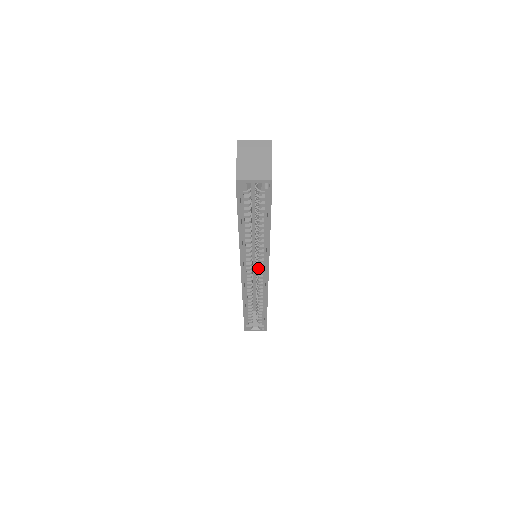
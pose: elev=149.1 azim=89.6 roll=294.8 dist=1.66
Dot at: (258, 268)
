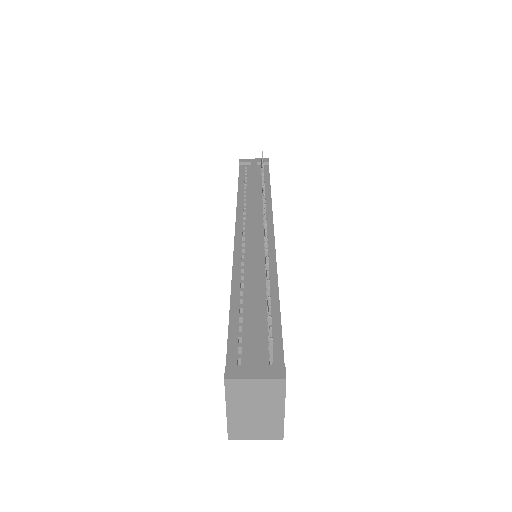
Dot at: occluded
